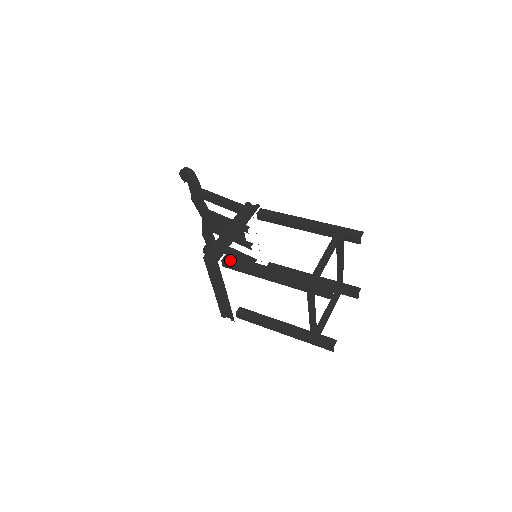
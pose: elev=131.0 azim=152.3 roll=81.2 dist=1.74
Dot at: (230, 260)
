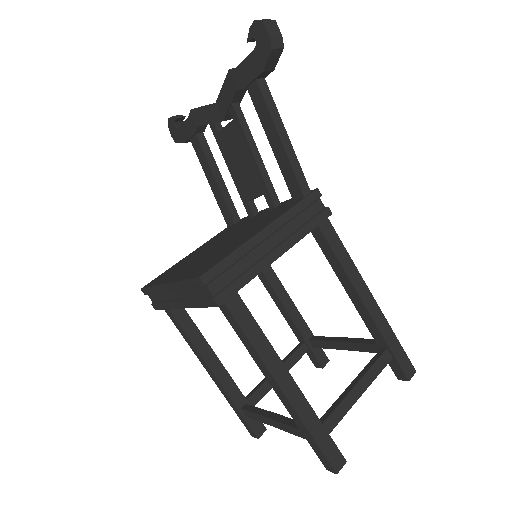
Dot at: (238, 312)
